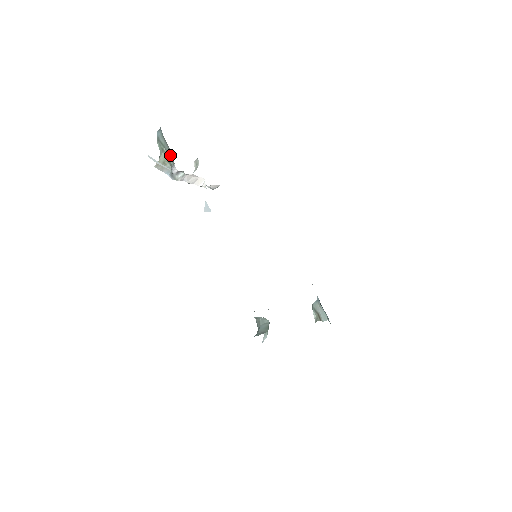
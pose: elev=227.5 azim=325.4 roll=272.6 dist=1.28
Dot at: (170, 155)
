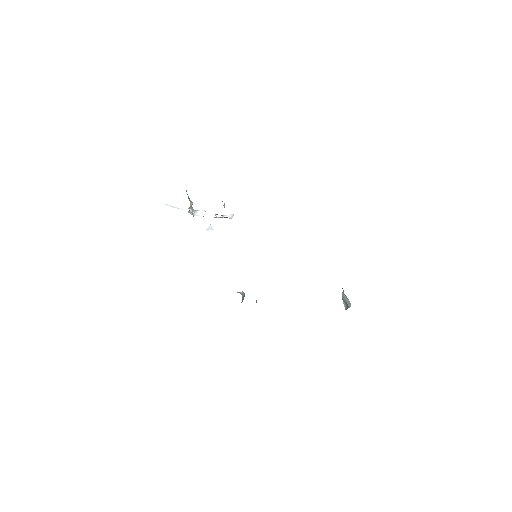
Dot at: occluded
